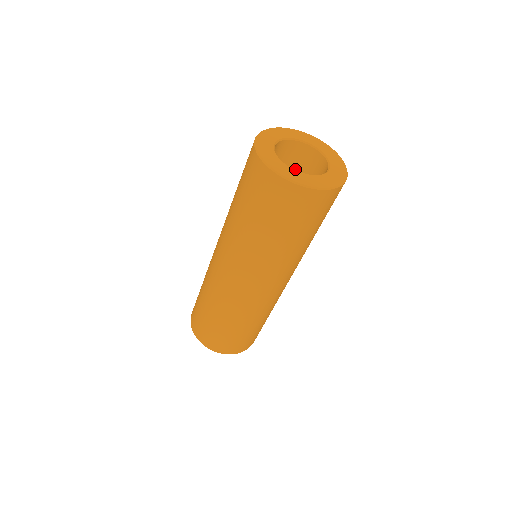
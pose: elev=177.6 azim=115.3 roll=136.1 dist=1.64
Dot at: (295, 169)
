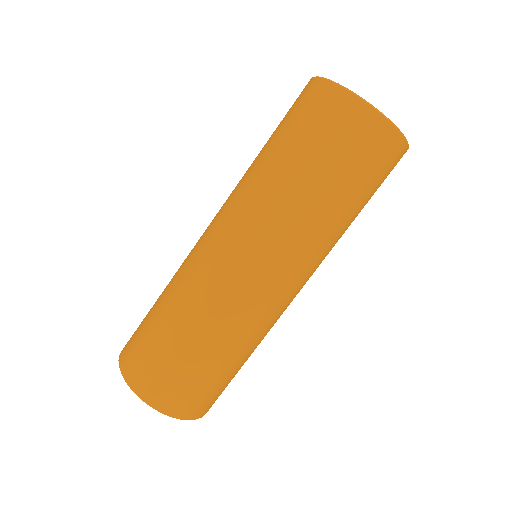
Dot at: occluded
